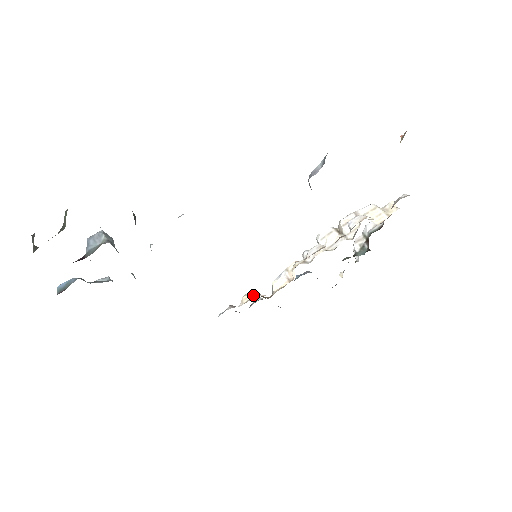
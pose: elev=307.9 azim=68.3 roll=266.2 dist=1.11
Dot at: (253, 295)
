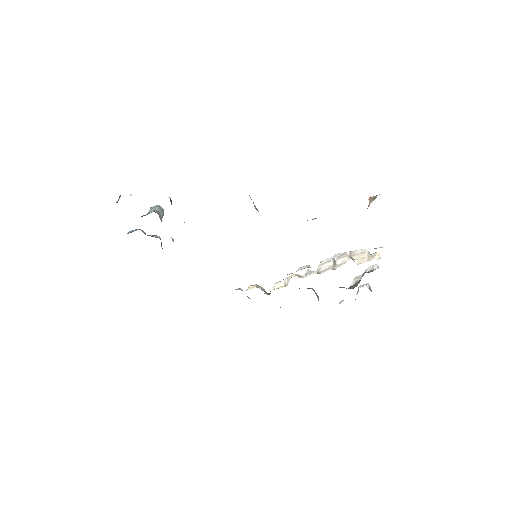
Dot at: (256, 286)
